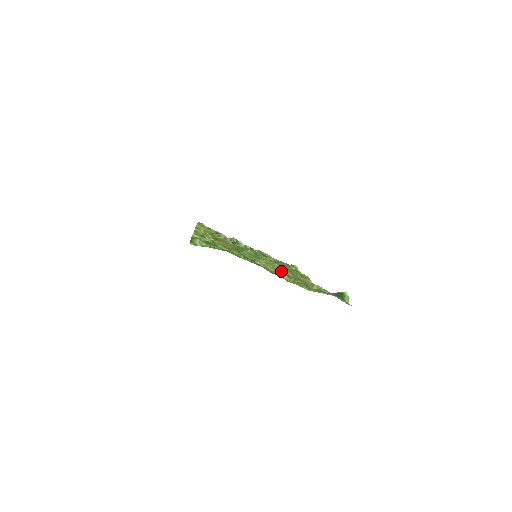
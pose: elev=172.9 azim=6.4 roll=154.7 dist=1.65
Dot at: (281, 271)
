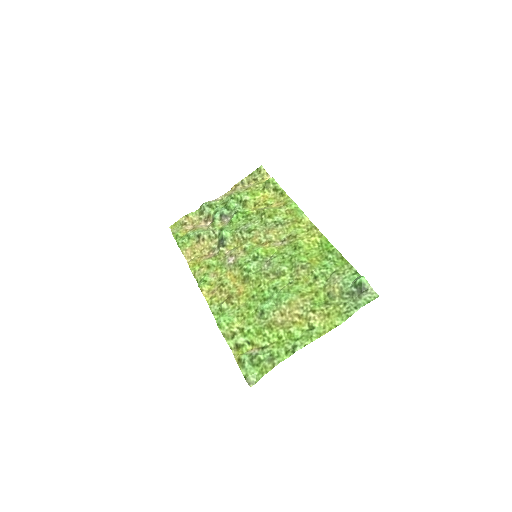
Dot at: (301, 295)
